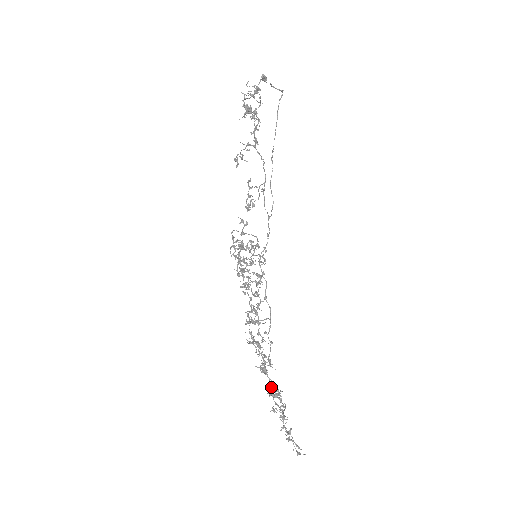
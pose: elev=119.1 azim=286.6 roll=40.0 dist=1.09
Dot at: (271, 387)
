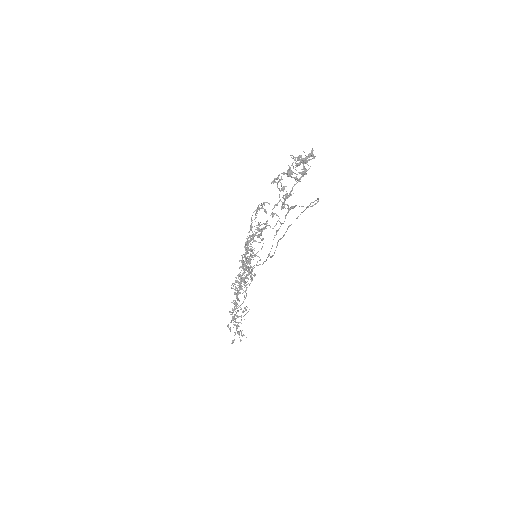
Dot at: occluded
